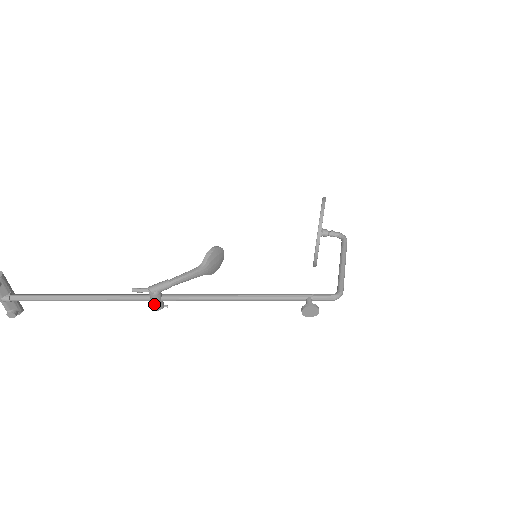
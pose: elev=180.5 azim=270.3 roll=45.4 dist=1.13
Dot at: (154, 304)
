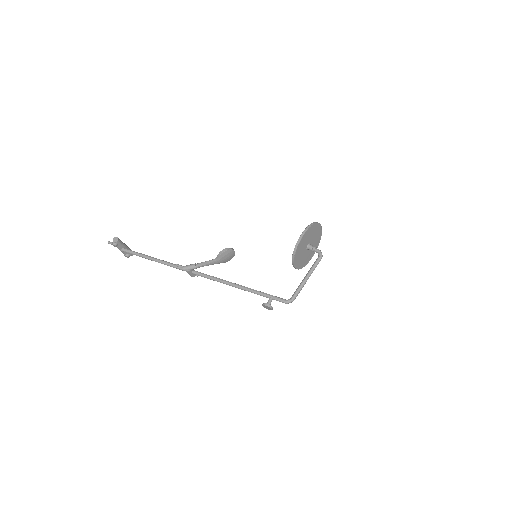
Dot at: (189, 274)
